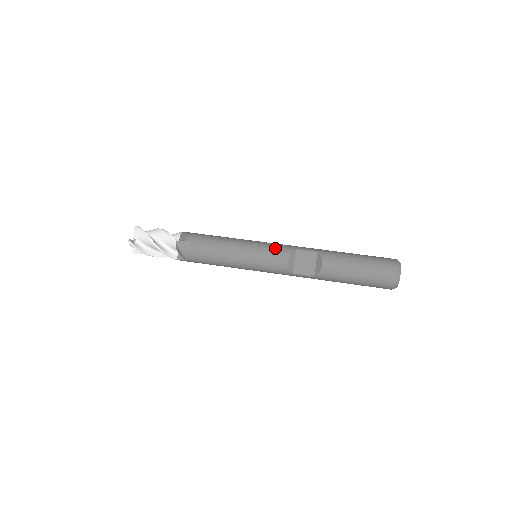
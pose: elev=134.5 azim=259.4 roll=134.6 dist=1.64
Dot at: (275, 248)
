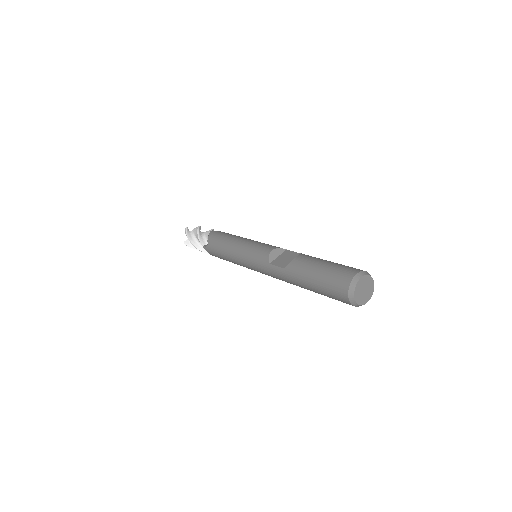
Dot at: (271, 245)
